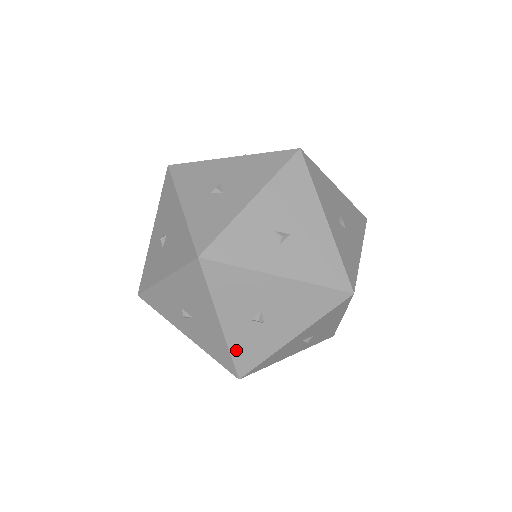
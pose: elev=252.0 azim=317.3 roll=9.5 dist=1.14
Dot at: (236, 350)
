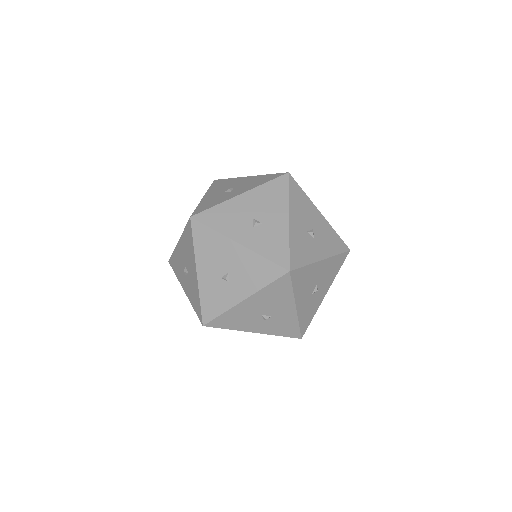
Dot at: (279, 333)
